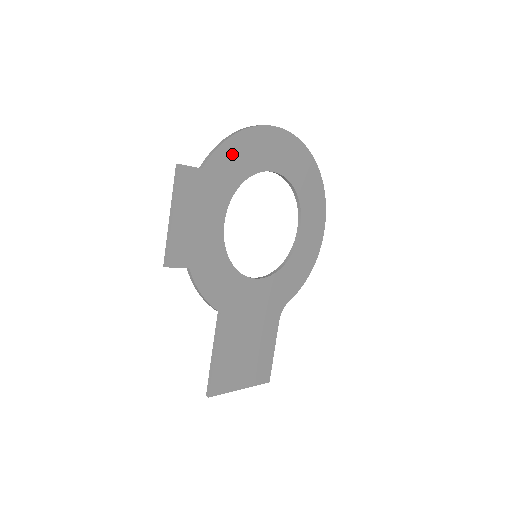
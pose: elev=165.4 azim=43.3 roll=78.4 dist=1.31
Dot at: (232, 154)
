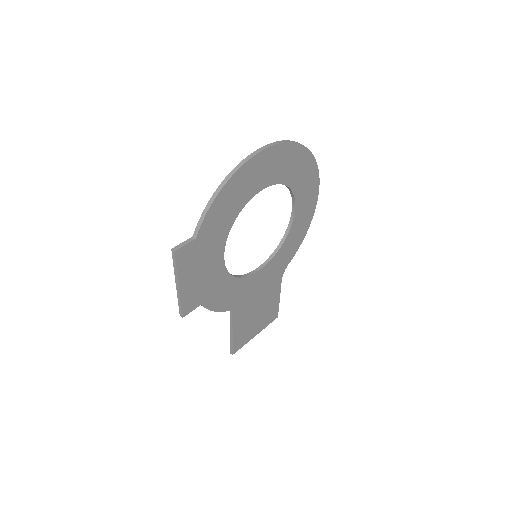
Dot at: (221, 207)
